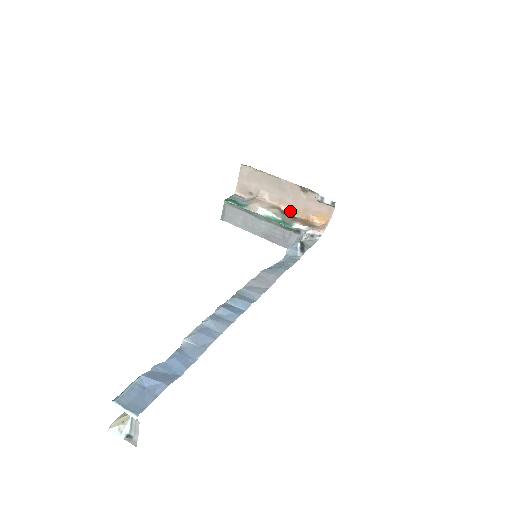
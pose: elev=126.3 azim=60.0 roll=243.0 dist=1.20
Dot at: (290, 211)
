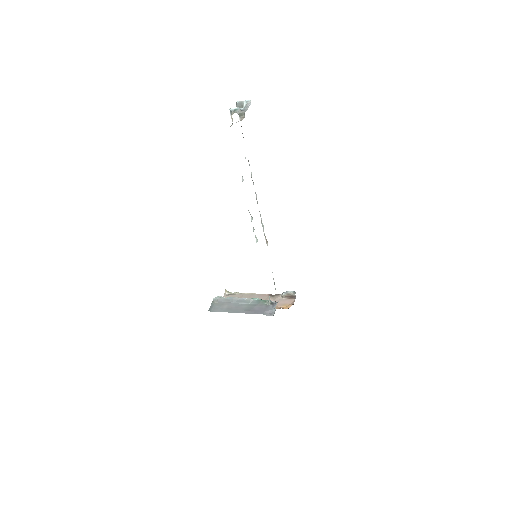
Dot at: occluded
